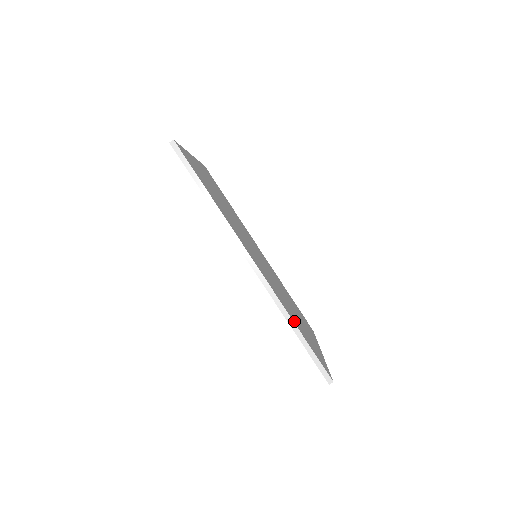
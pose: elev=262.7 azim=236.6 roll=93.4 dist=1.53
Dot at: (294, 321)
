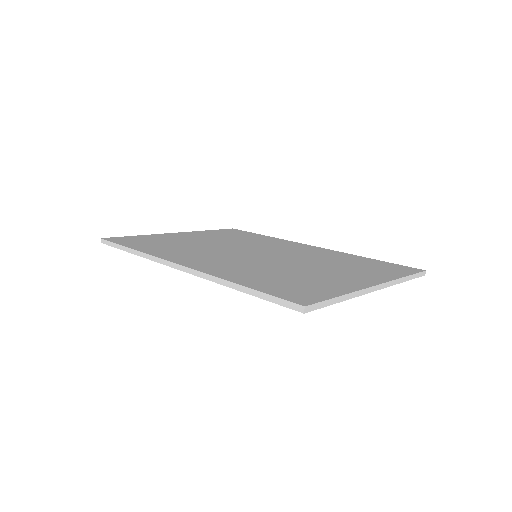
Dot at: (242, 281)
